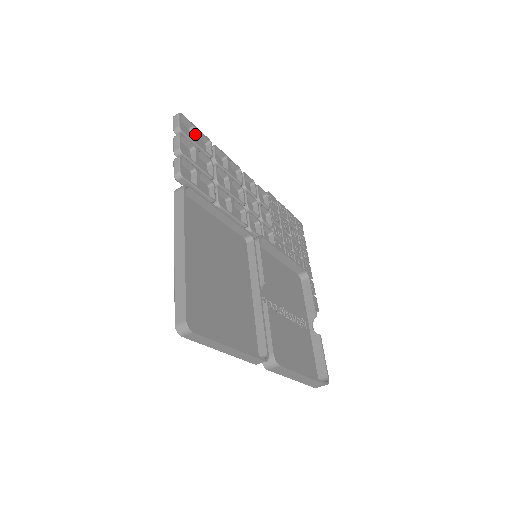
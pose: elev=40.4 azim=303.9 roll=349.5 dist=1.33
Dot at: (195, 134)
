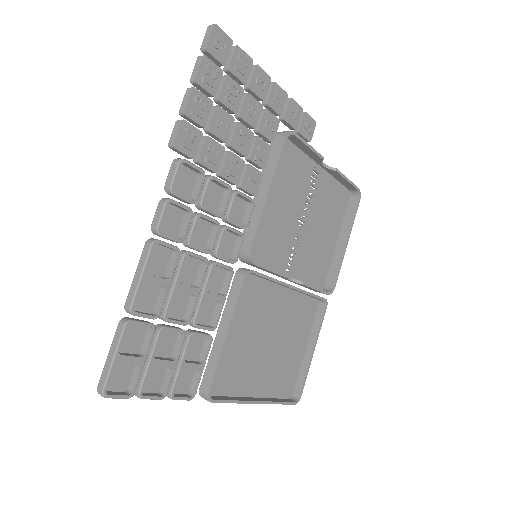
Dot at: (129, 363)
